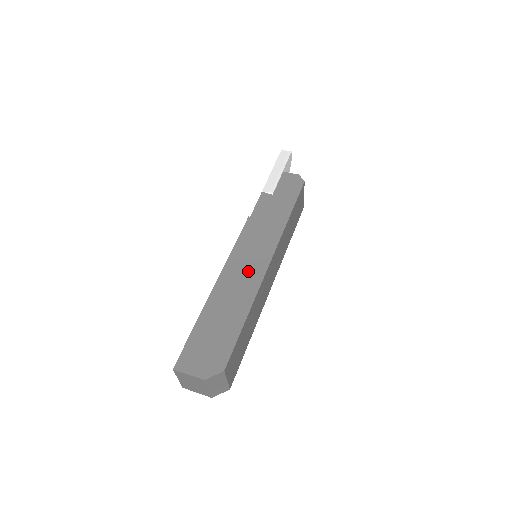
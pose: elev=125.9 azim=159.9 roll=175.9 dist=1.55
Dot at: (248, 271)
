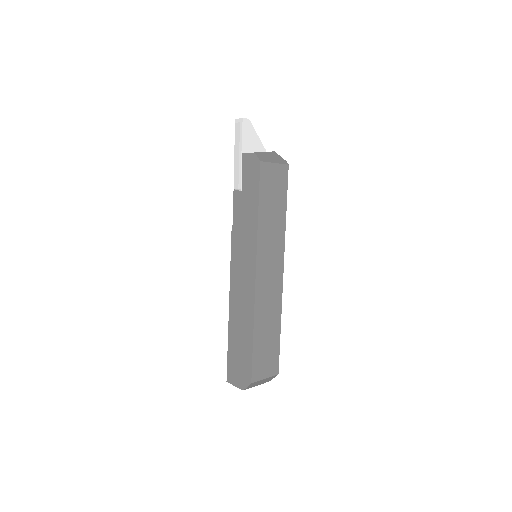
Dot at: (244, 289)
